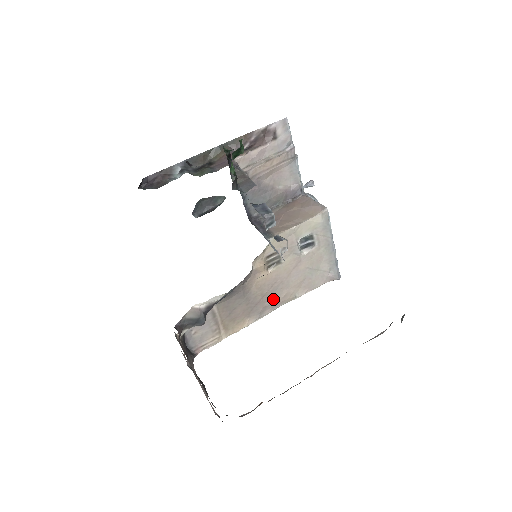
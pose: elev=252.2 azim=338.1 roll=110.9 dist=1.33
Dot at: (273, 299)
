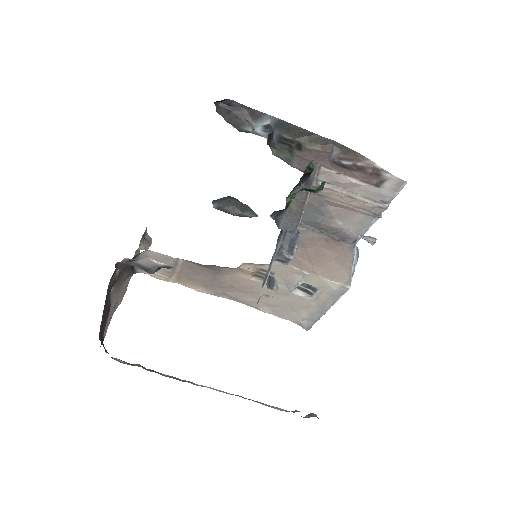
Dot at: (238, 295)
